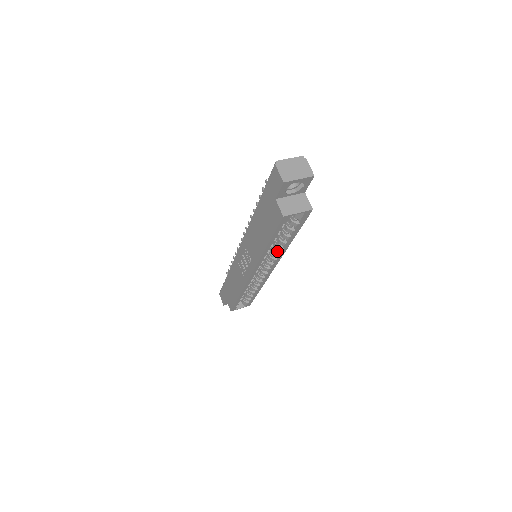
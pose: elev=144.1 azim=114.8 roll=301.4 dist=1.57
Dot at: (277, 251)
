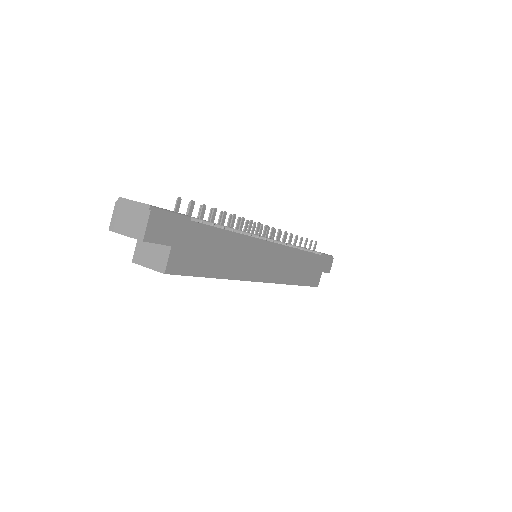
Dot at: occluded
